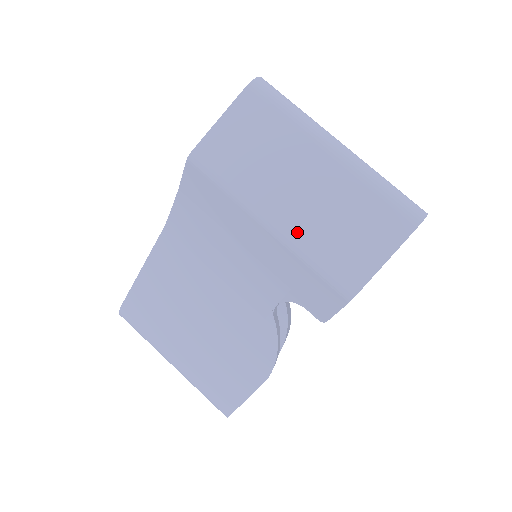
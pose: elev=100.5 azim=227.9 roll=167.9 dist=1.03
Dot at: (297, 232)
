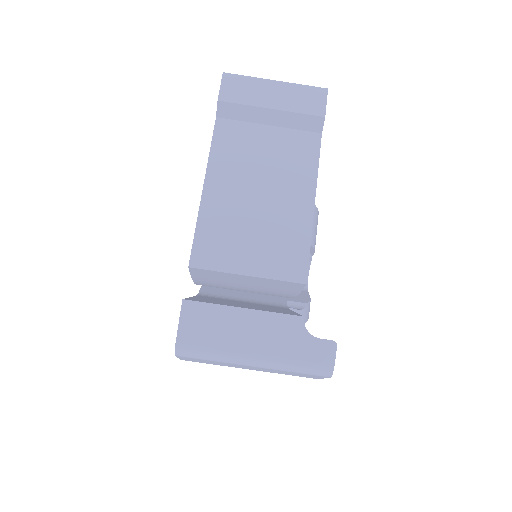
Dot at: occluded
